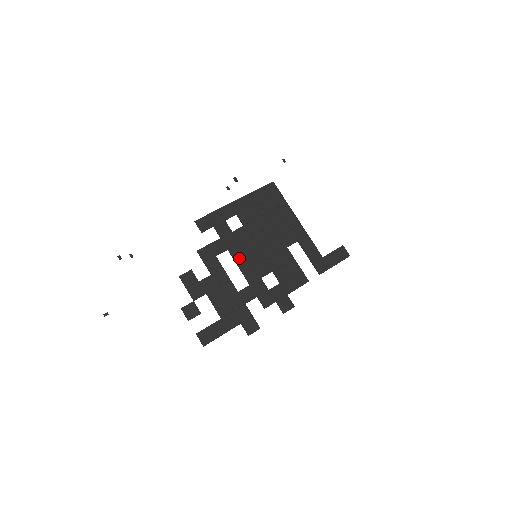
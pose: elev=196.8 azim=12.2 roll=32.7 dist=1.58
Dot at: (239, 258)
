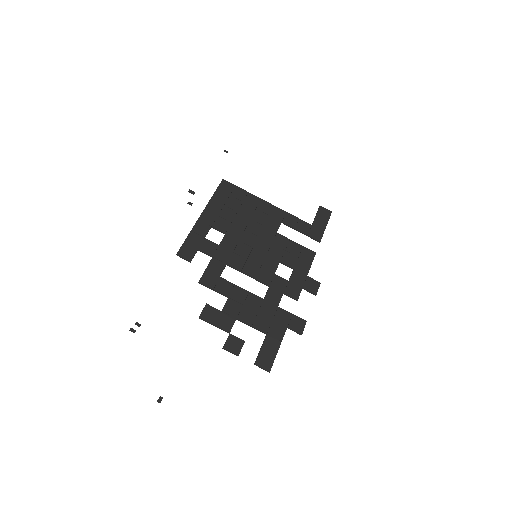
Dot at: (242, 267)
